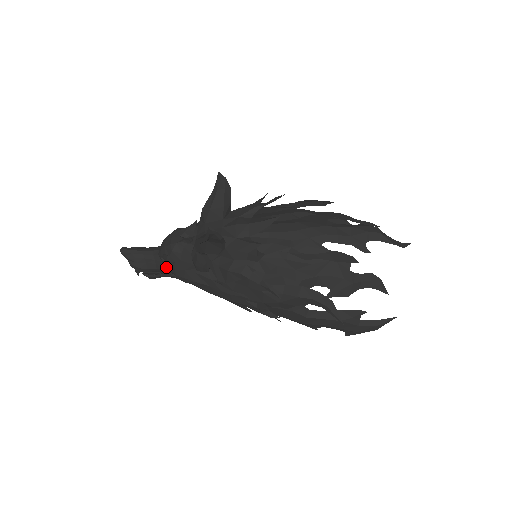
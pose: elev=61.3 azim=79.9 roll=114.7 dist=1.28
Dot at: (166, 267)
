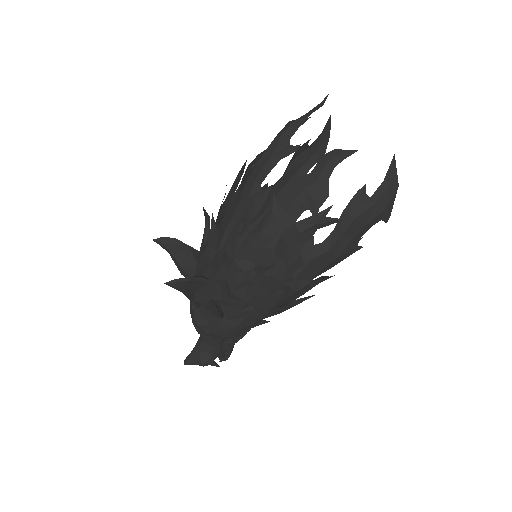
Dot at: (216, 340)
